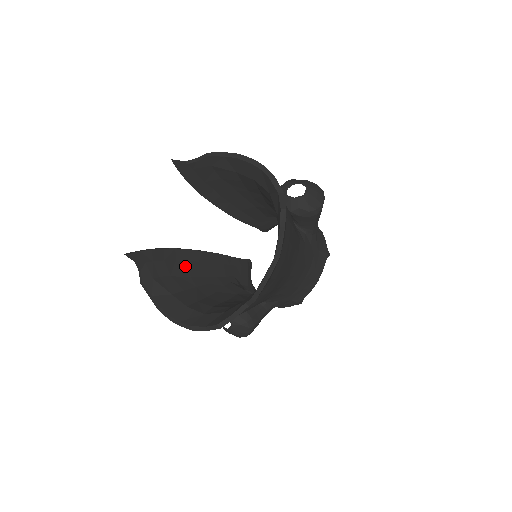
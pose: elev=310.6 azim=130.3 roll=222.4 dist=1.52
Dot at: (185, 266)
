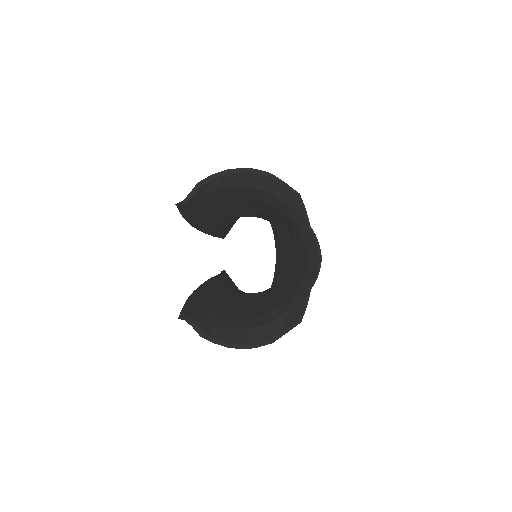
Dot at: (210, 301)
